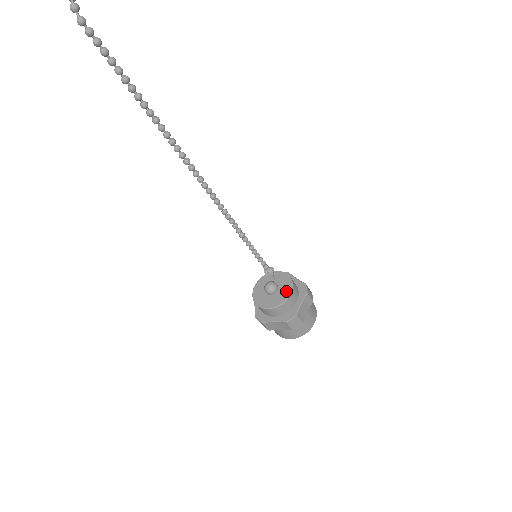
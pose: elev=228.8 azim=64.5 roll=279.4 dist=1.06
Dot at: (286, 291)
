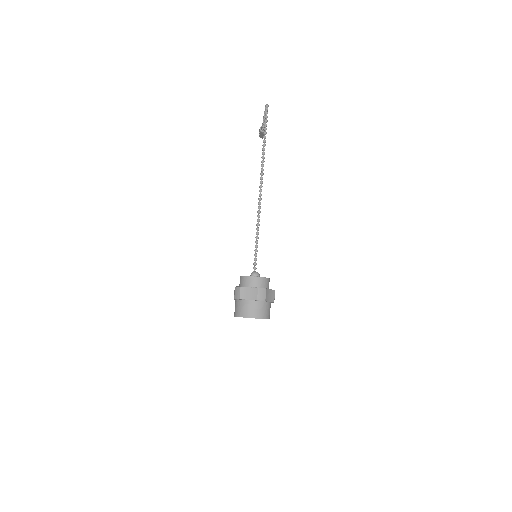
Dot at: occluded
